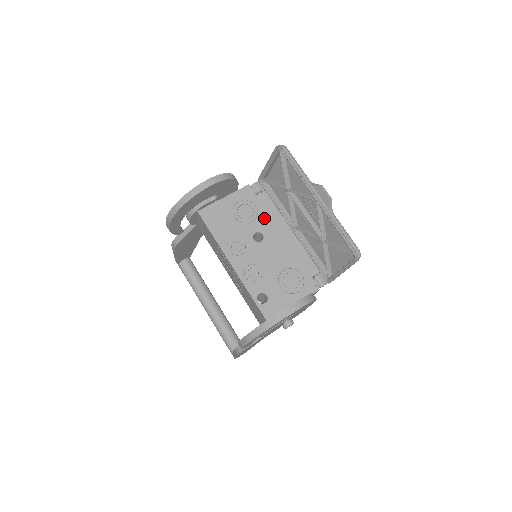
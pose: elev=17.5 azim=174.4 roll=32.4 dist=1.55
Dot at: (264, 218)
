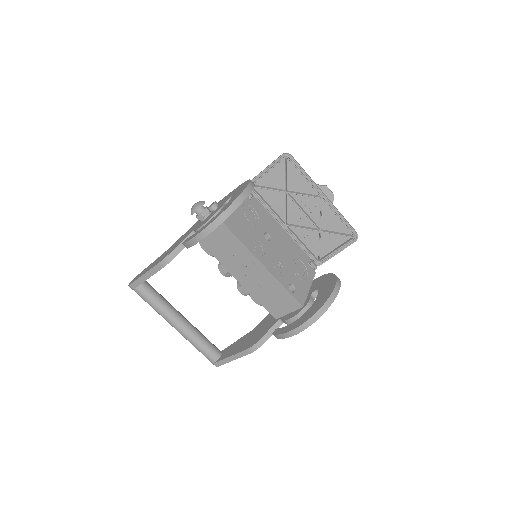
Dot at: (263, 220)
